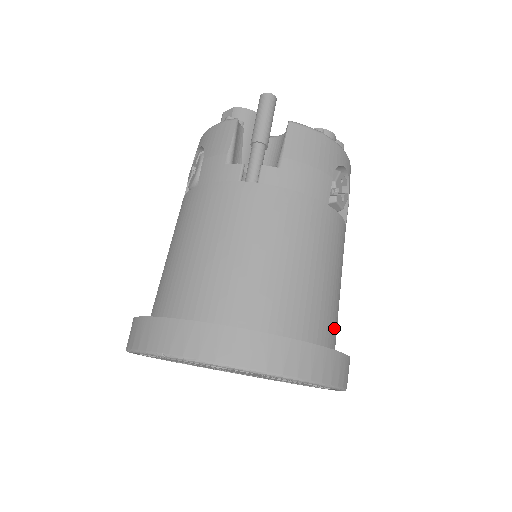
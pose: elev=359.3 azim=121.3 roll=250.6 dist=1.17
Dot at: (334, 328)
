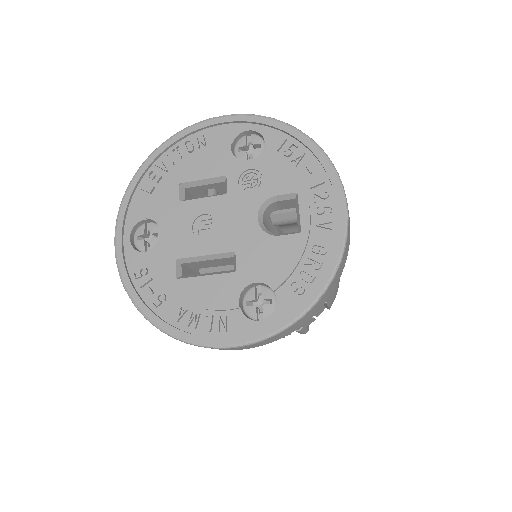
Dot at: occluded
